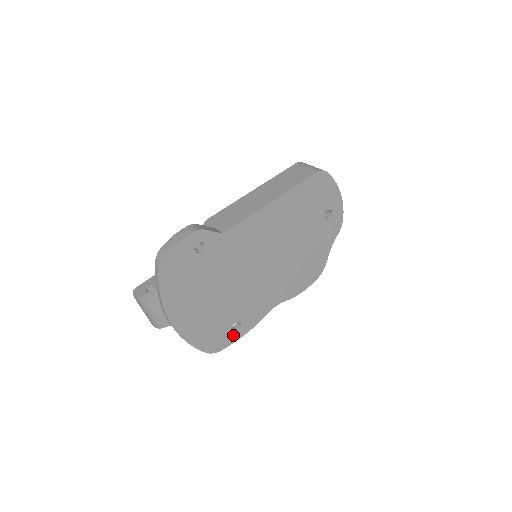
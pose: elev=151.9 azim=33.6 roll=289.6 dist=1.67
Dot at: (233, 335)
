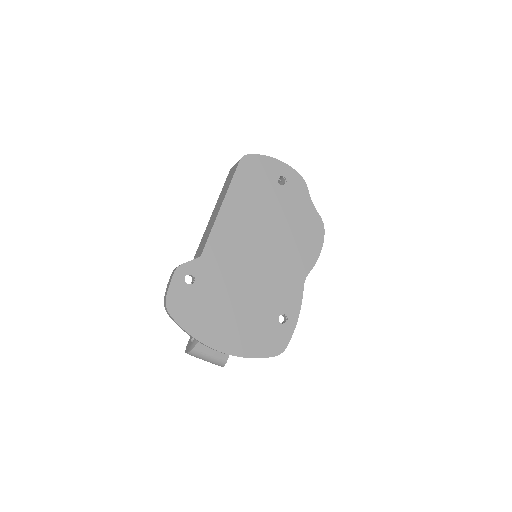
Dot at: (286, 328)
